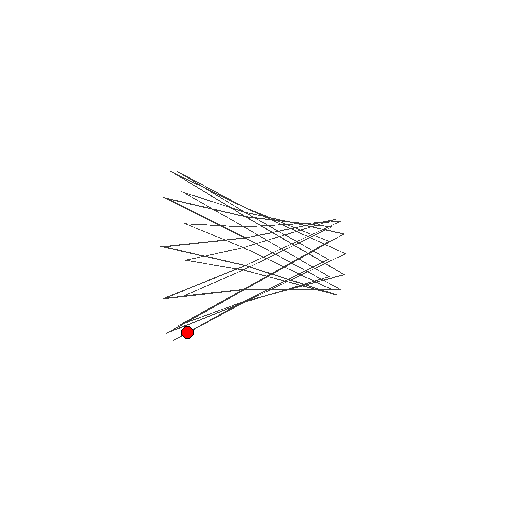
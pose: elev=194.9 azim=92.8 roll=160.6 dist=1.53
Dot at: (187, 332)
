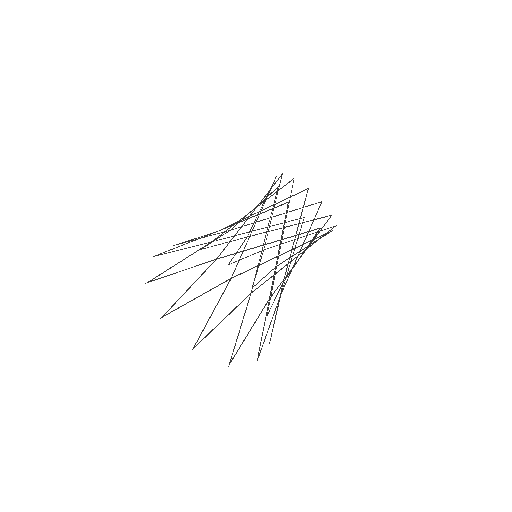
Dot at: (233, 351)
